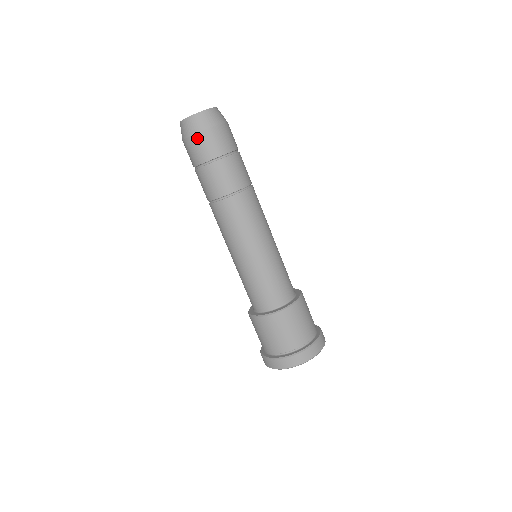
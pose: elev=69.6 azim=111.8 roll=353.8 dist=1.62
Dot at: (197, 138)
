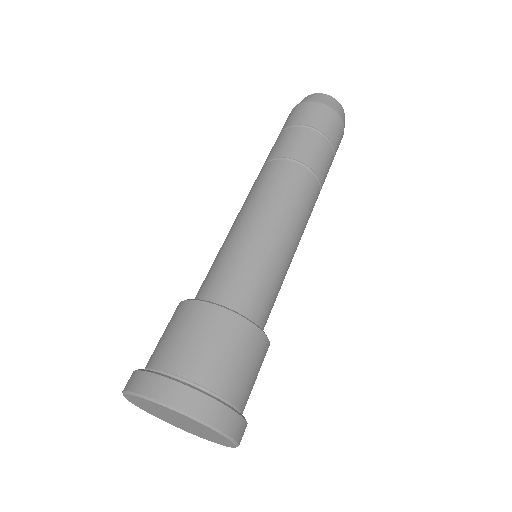
Dot at: (322, 107)
